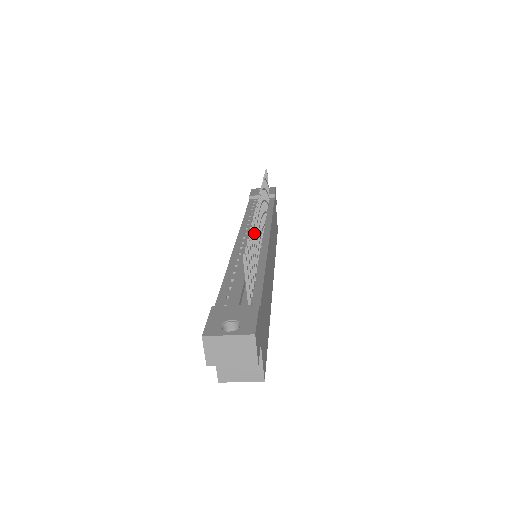
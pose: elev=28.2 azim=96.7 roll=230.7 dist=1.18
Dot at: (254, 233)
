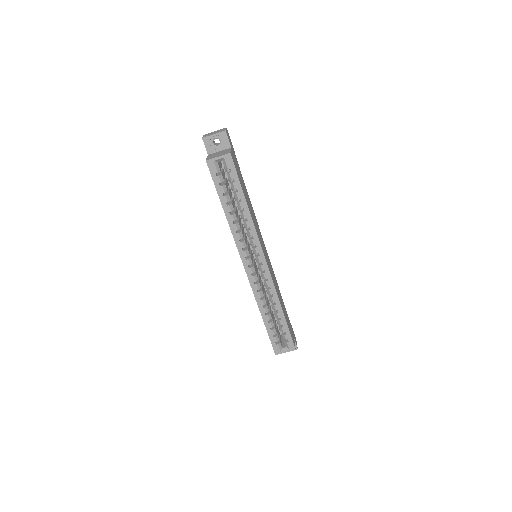
Dot at: occluded
